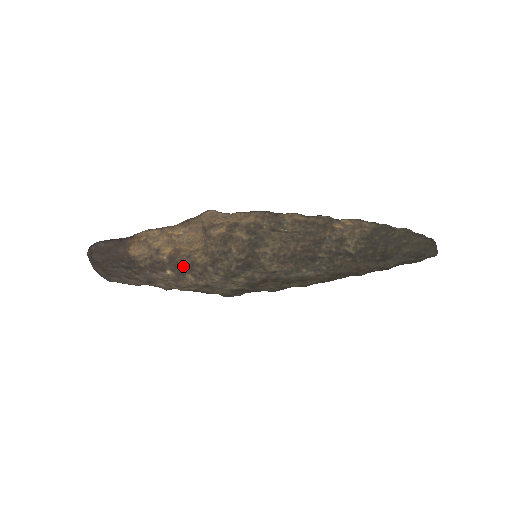
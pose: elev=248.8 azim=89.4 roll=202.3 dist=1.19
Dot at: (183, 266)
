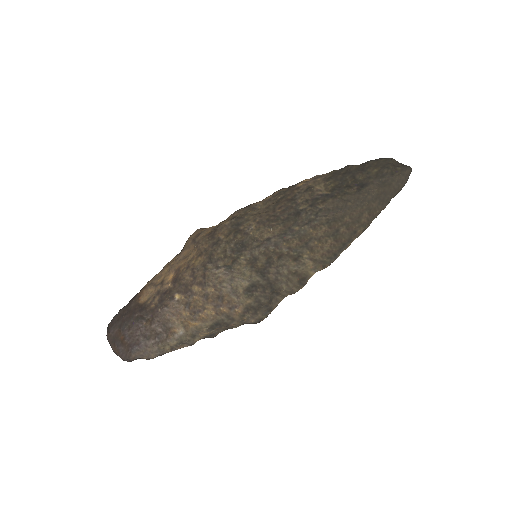
Dot at: (186, 280)
